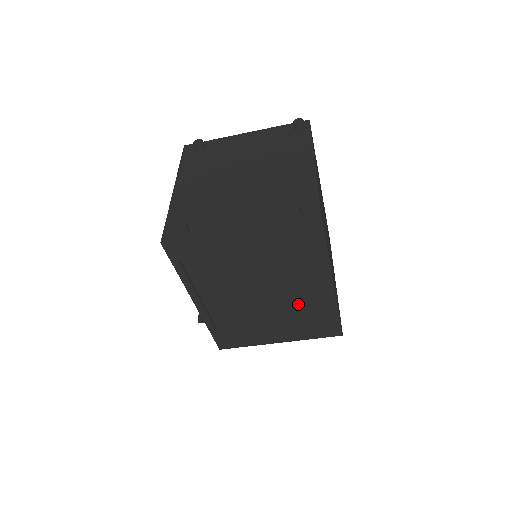
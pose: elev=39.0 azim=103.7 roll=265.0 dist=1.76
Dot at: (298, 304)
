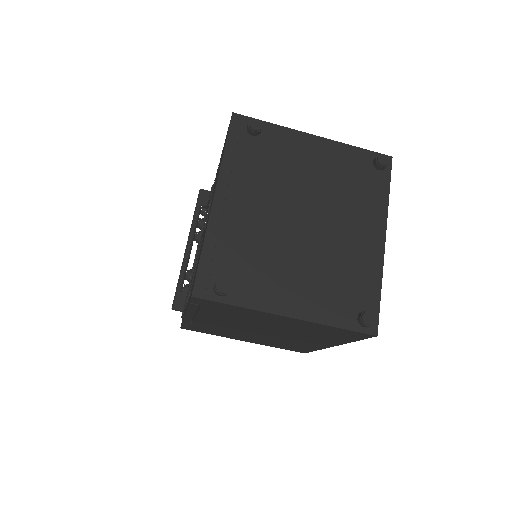
Dot at: (288, 341)
